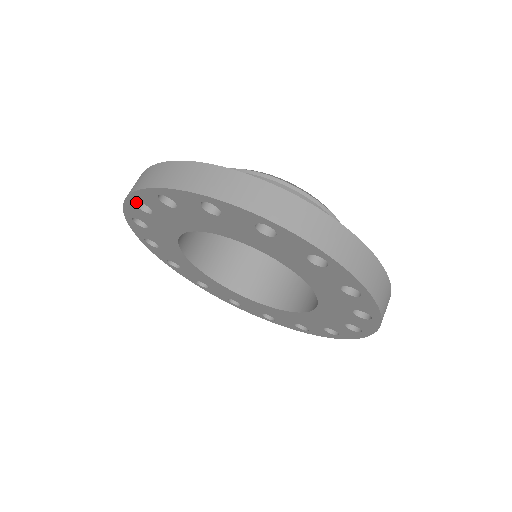
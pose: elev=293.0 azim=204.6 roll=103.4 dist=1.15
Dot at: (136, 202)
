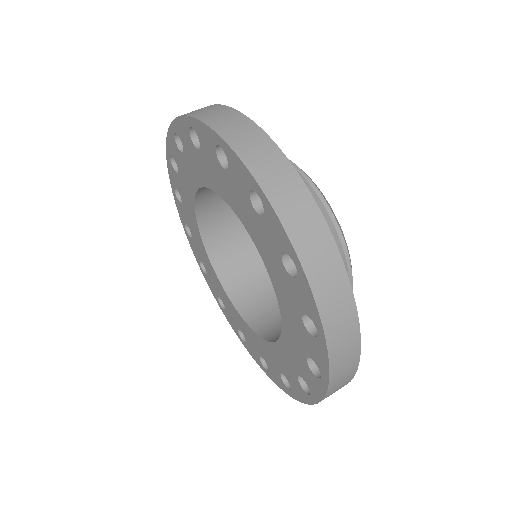
Dot at: (172, 160)
